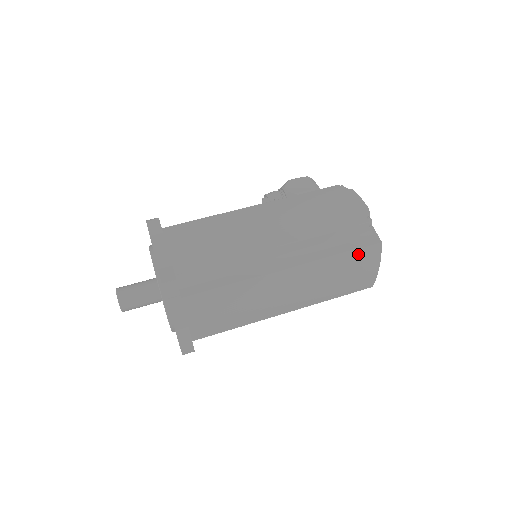
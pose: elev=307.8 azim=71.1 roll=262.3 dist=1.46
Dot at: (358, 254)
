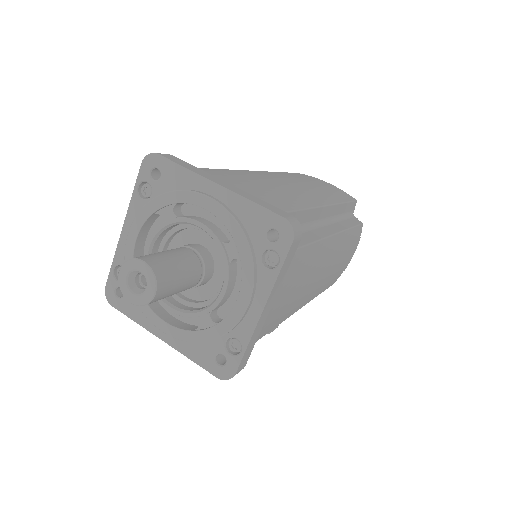
Dot at: occluded
